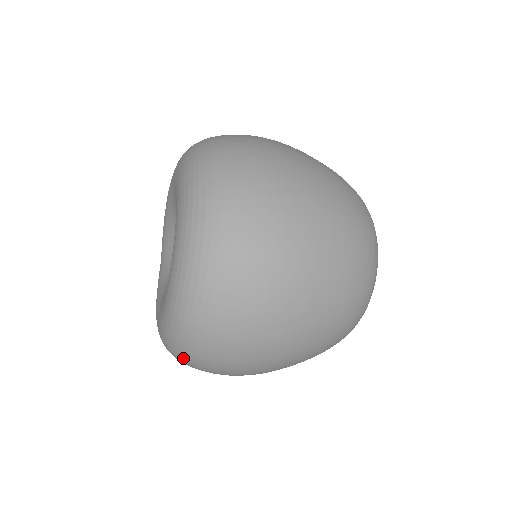
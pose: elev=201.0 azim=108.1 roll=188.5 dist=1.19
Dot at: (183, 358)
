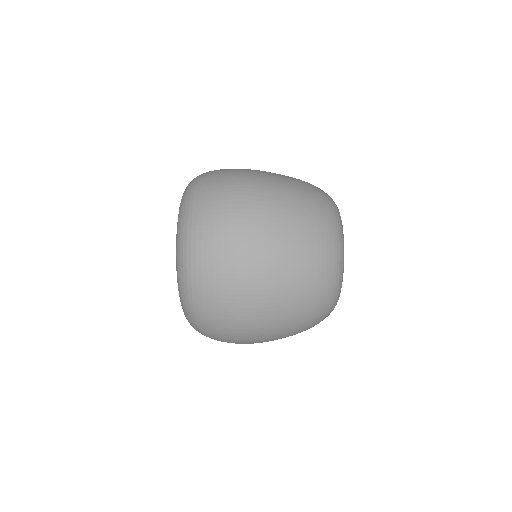
Dot at: occluded
